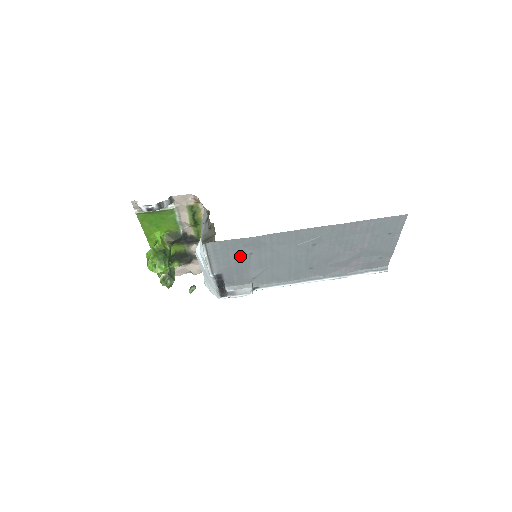
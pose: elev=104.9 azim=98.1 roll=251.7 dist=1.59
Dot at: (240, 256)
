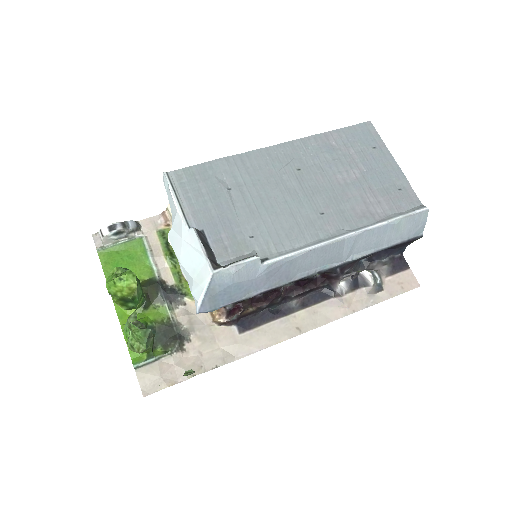
Dot at: (216, 193)
